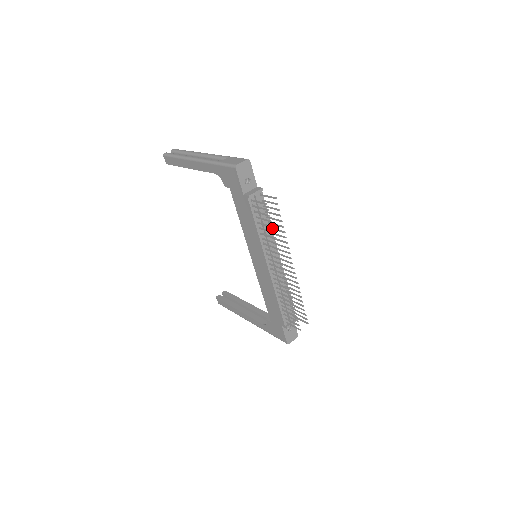
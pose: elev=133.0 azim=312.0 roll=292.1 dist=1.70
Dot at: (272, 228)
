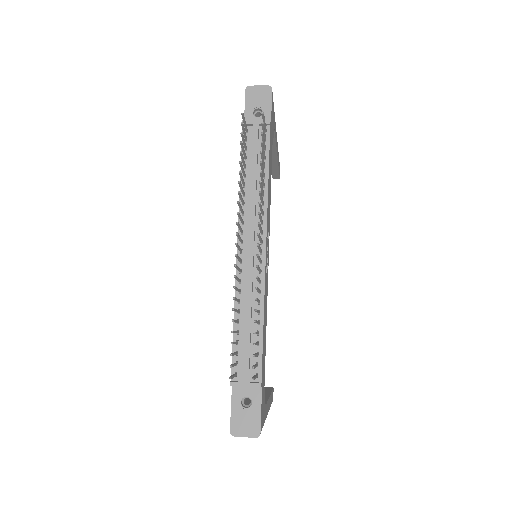
Dot at: (262, 181)
